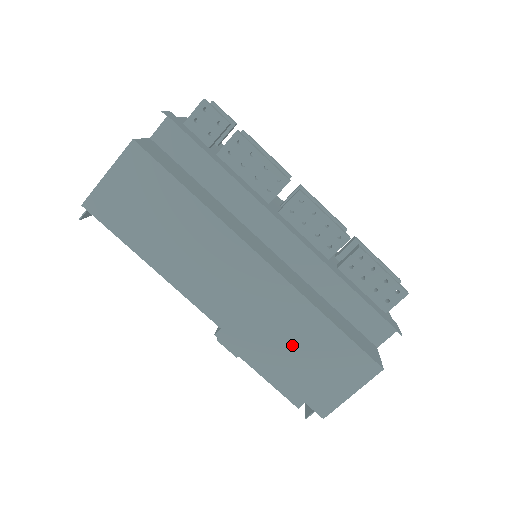
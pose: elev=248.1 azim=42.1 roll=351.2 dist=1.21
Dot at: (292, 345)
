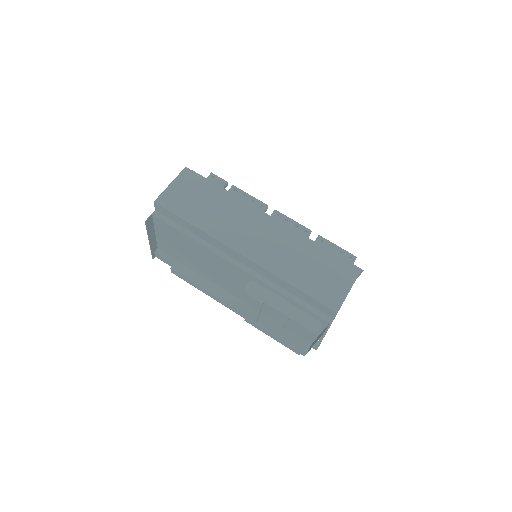
Dot at: (301, 264)
